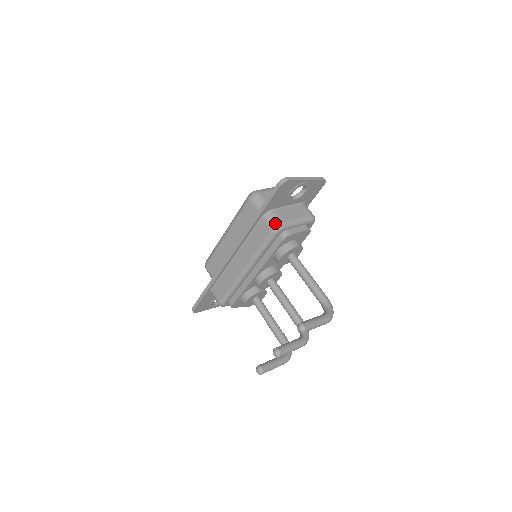
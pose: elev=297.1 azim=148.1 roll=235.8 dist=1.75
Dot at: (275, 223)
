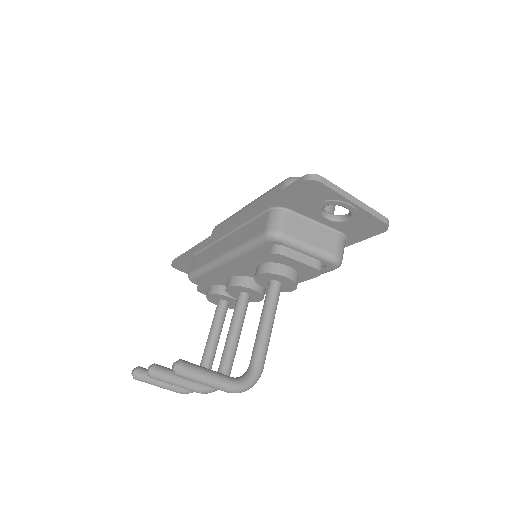
Dot at: (275, 226)
